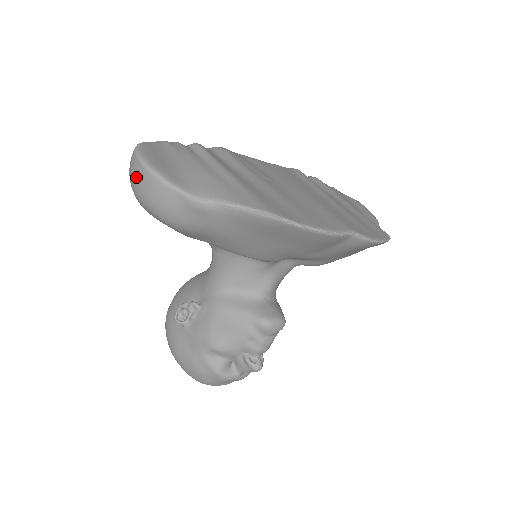
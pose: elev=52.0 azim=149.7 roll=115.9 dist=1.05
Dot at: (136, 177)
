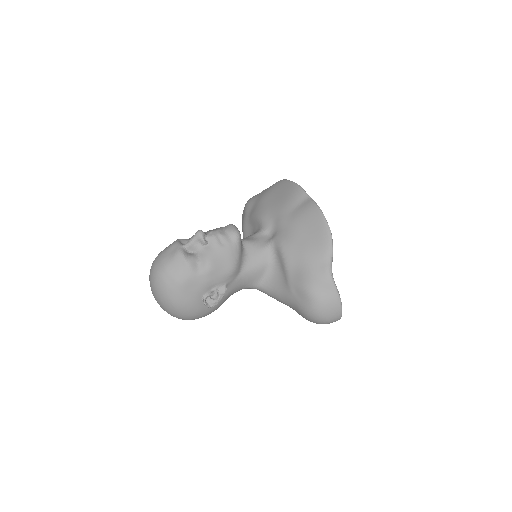
Dot at: occluded
